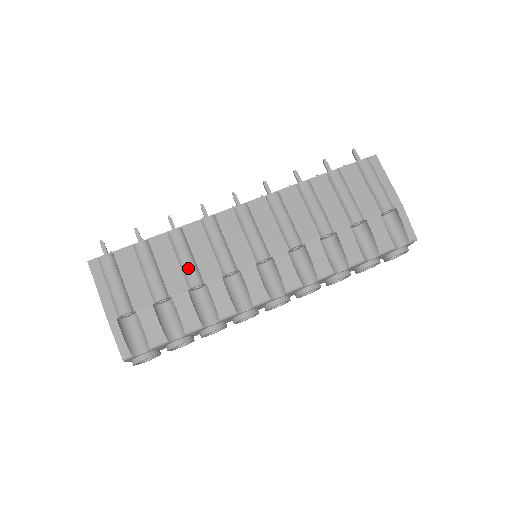
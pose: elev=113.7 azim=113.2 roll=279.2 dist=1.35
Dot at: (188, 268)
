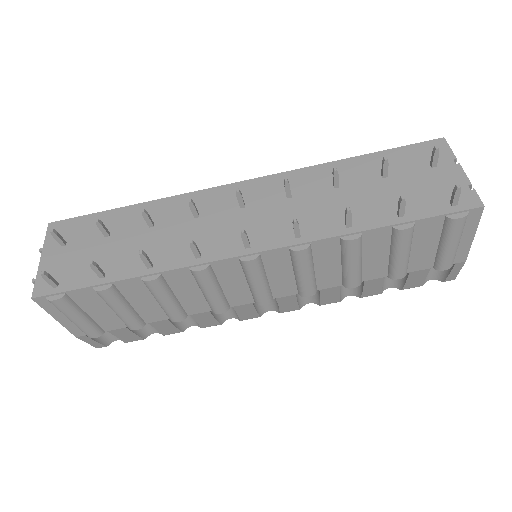
Dot at: (169, 310)
